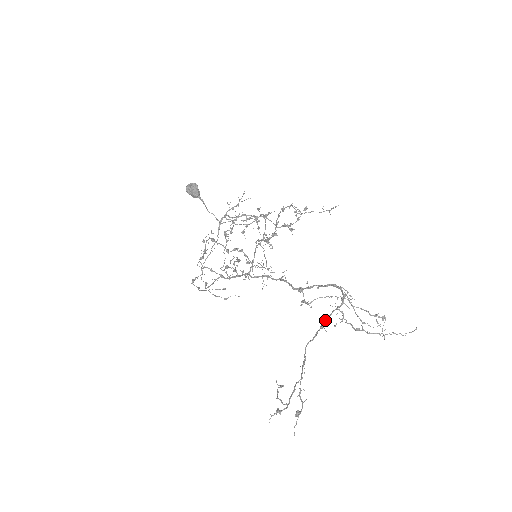
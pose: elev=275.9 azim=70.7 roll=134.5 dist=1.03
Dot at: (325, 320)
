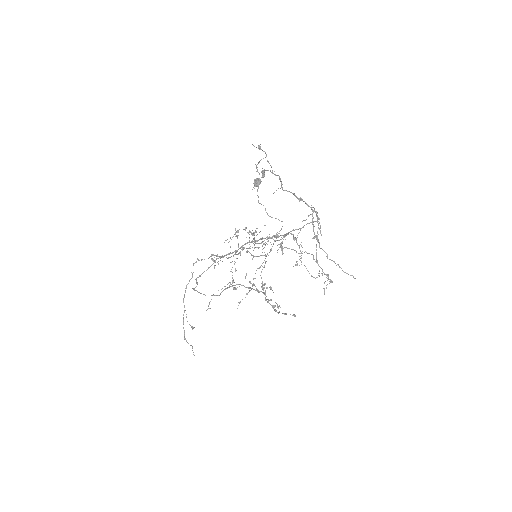
Dot at: (302, 200)
